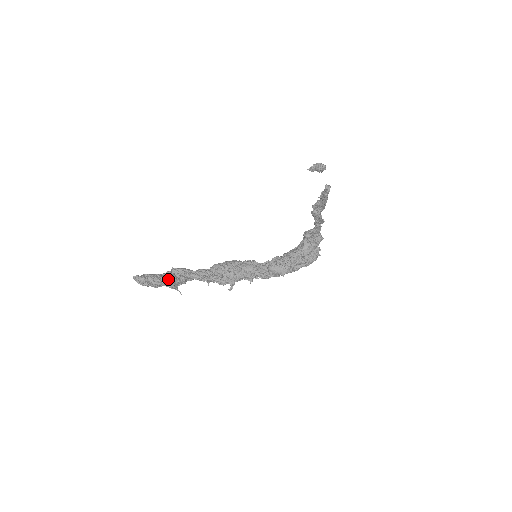
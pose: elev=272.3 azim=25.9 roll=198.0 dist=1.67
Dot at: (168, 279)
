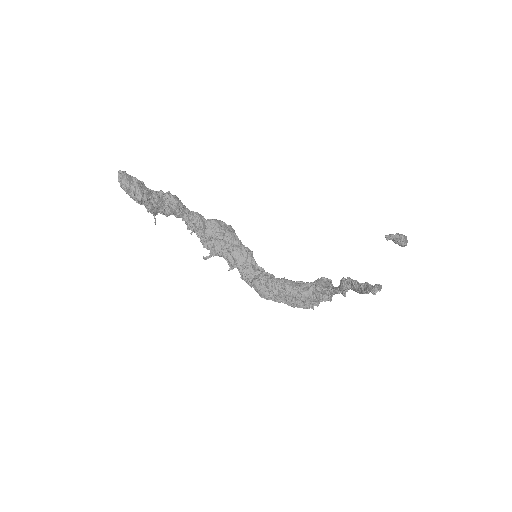
Dot at: (153, 202)
